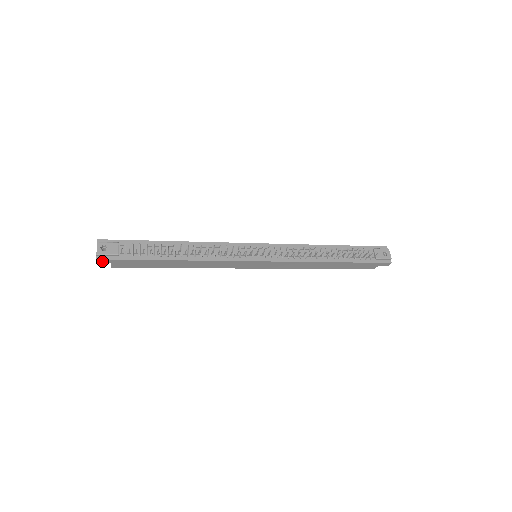
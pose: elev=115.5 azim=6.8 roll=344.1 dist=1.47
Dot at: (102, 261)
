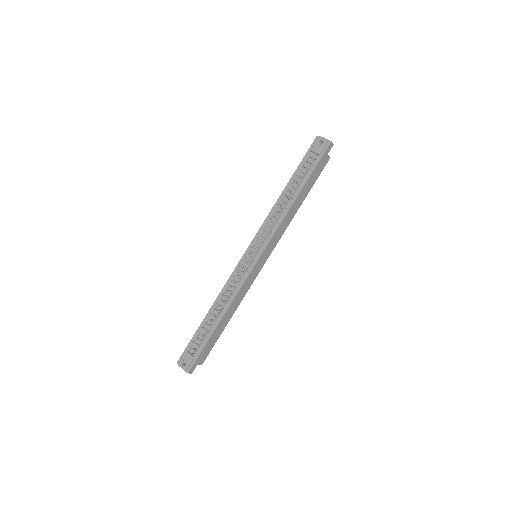
Dot at: (192, 370)
